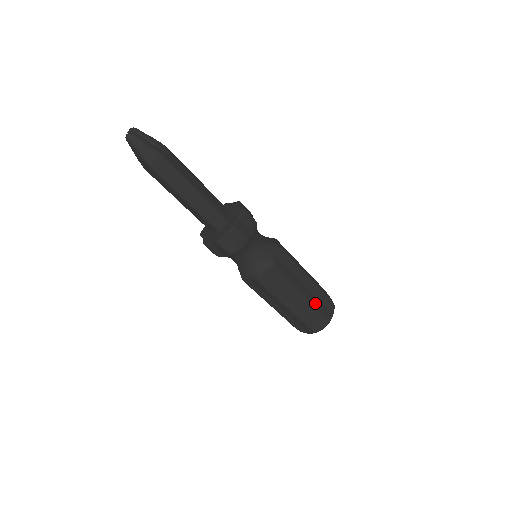
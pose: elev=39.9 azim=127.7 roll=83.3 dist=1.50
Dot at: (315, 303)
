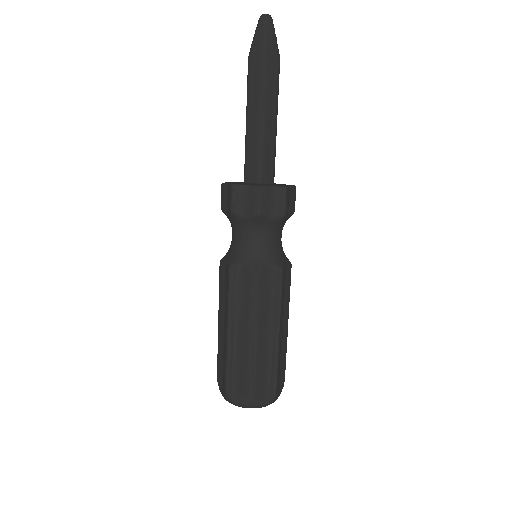
Dot at: (279, 361)
